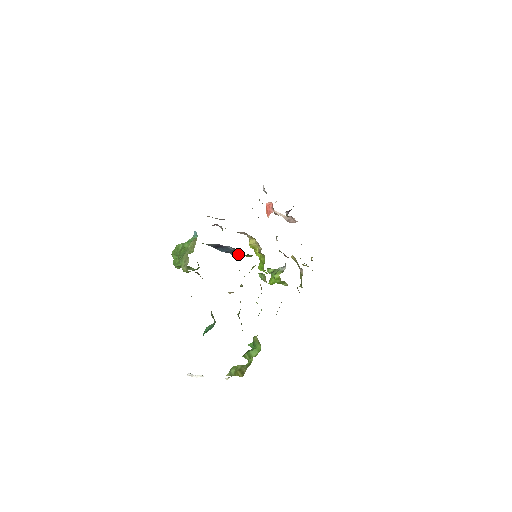
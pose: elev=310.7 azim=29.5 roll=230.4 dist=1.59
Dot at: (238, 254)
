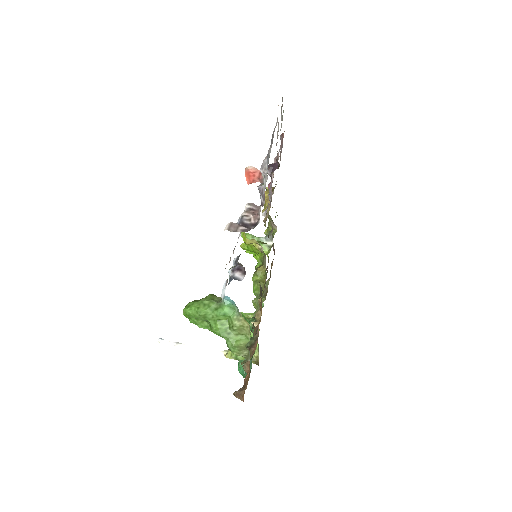
Dot at: occluded
